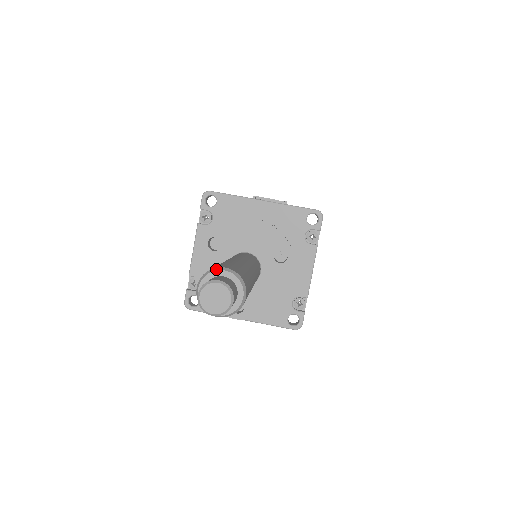
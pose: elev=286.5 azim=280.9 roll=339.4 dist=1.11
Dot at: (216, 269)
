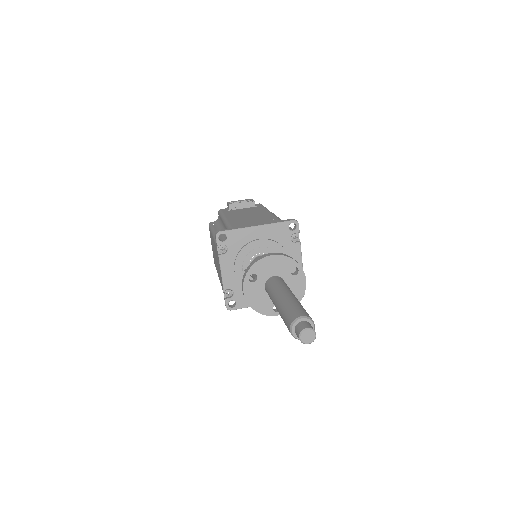
Dot at: (297, 319)
